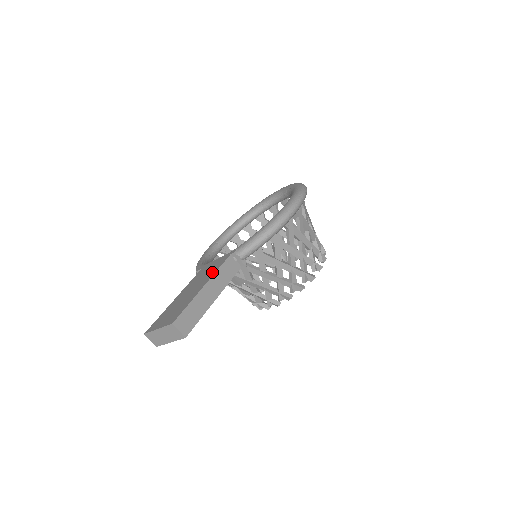
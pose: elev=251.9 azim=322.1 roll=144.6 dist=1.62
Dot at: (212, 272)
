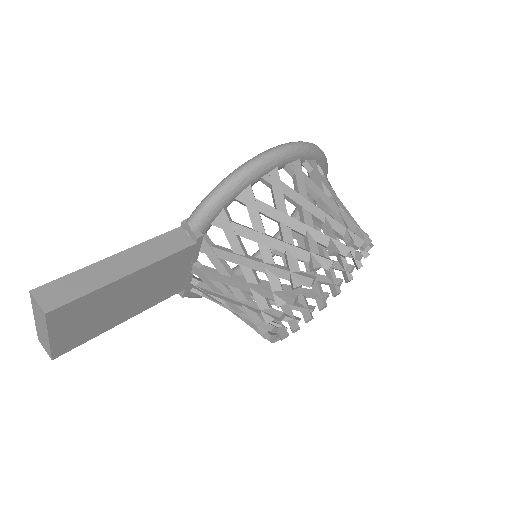
Dot at: occluded
